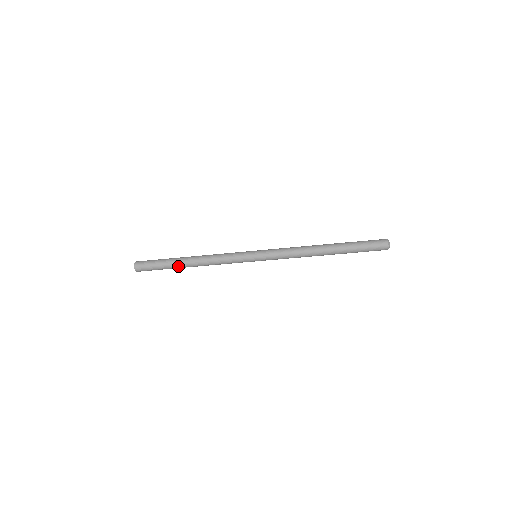
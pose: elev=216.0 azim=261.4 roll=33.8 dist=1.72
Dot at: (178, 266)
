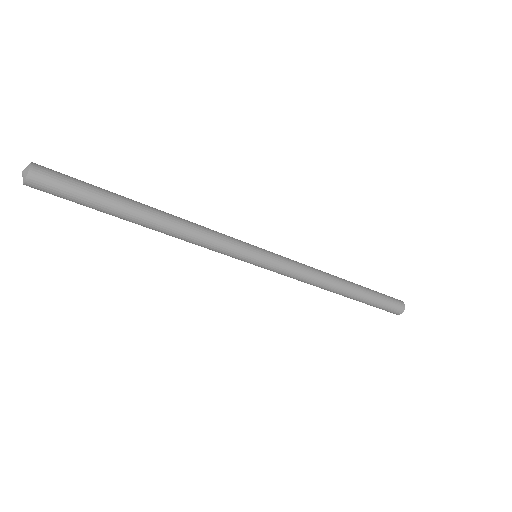
Dot at: (128, 208)
